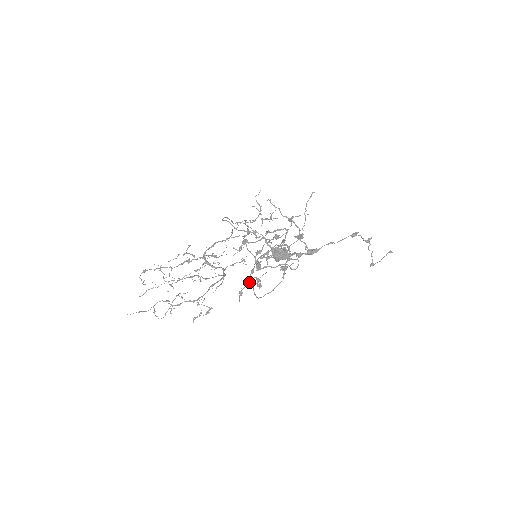
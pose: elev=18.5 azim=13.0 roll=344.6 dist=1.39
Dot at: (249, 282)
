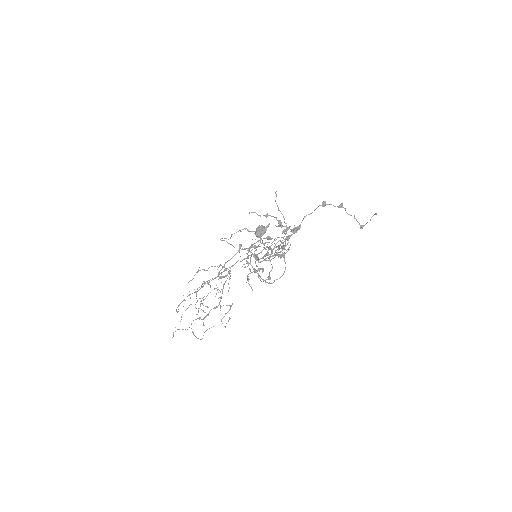
Dot at: (254, 272)
